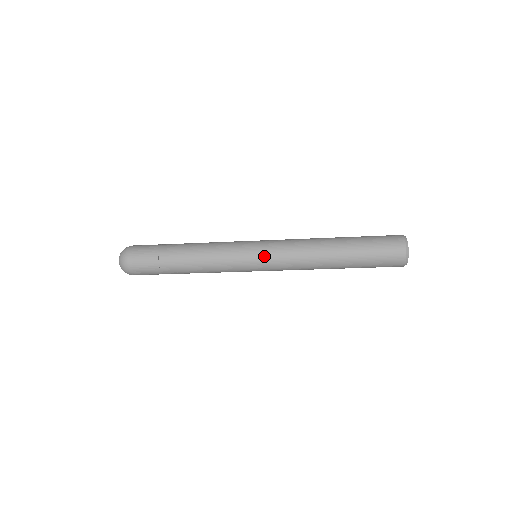
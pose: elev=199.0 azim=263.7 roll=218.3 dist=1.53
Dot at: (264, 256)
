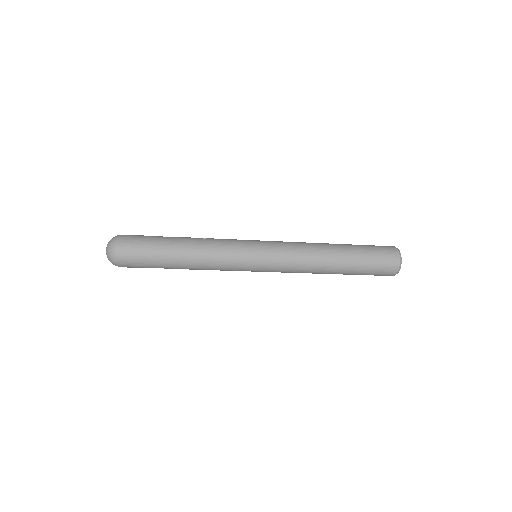
Dot at: (266, 271)
